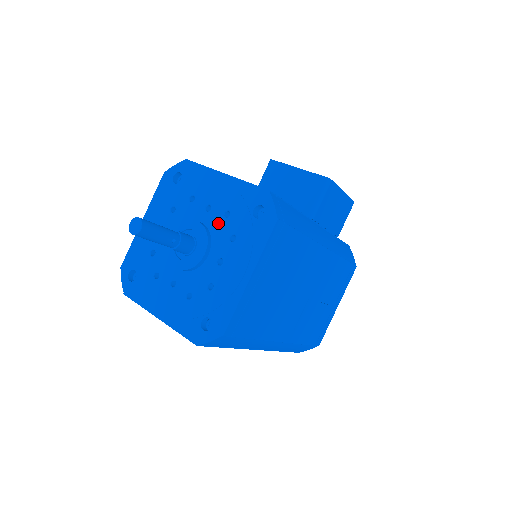
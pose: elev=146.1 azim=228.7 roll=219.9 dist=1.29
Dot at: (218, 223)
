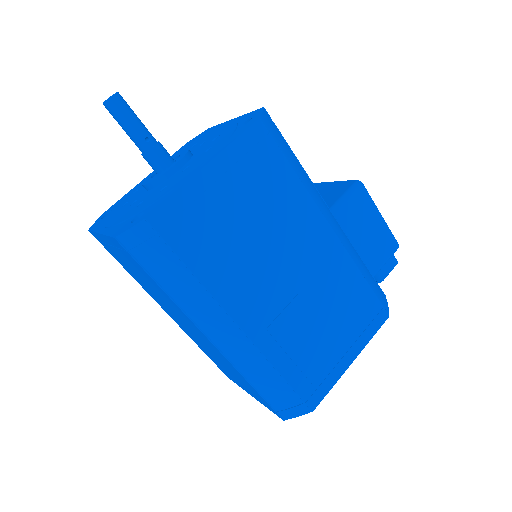
Dot at: (204, 147)
